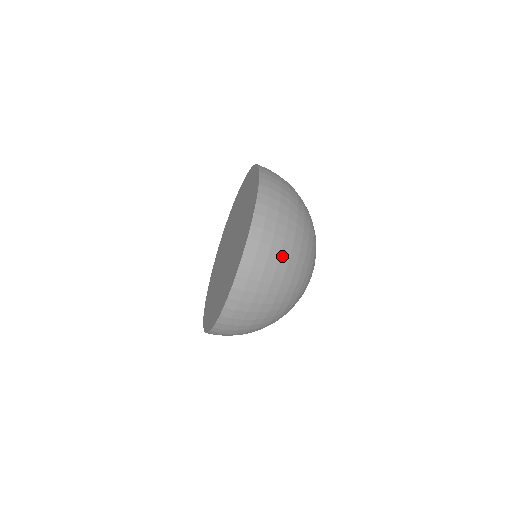
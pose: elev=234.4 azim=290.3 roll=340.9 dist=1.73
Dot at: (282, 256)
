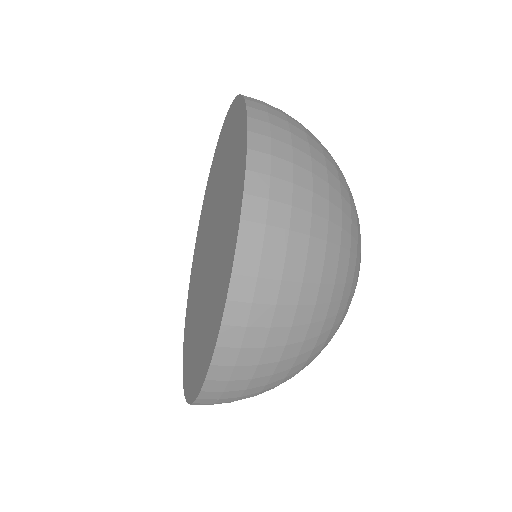
Dot at: (298, 315)
